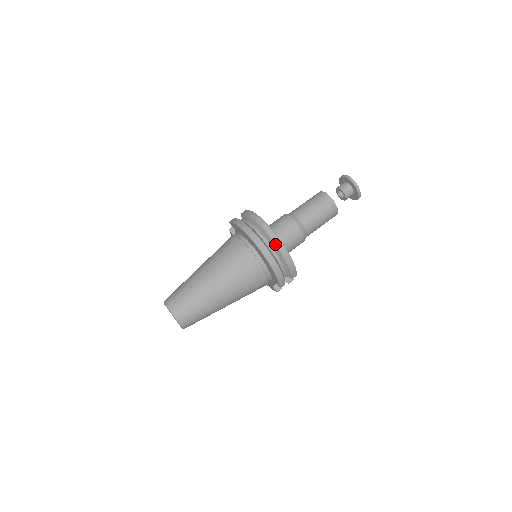
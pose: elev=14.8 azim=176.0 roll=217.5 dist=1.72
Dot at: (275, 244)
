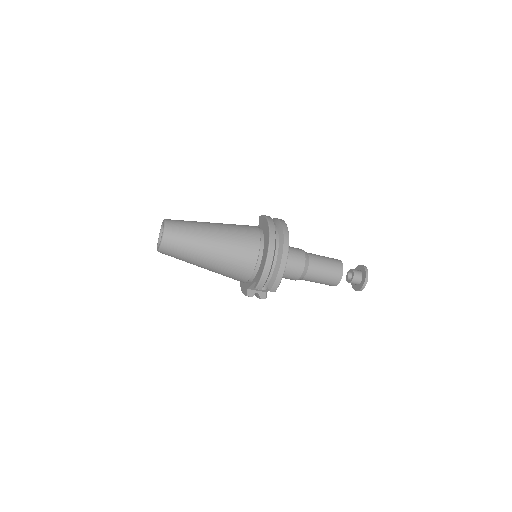
Dot at: (283, 249)
